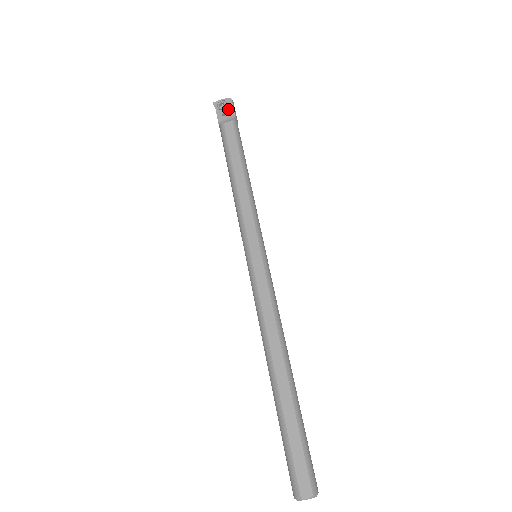
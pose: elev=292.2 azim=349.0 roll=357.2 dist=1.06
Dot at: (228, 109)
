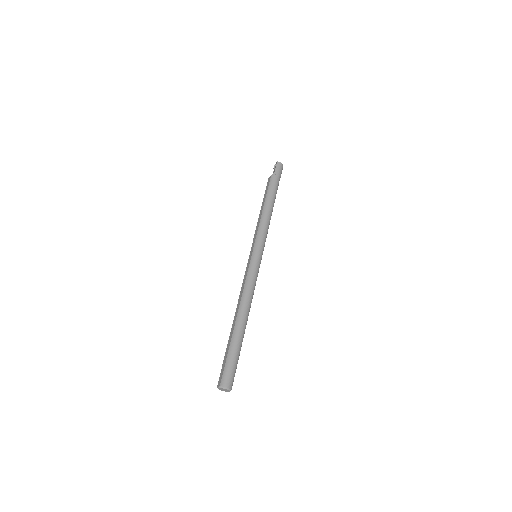
Dot at: (275, 168)
